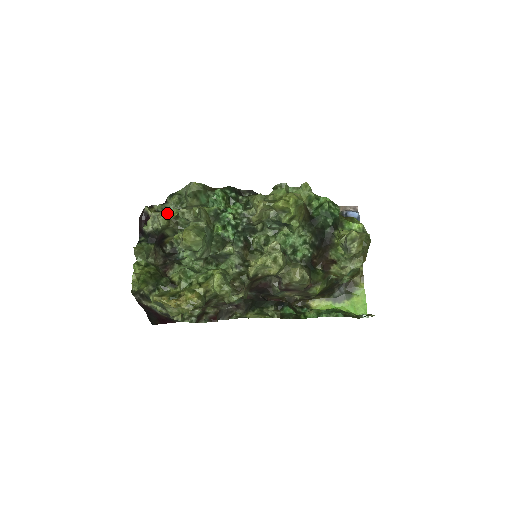
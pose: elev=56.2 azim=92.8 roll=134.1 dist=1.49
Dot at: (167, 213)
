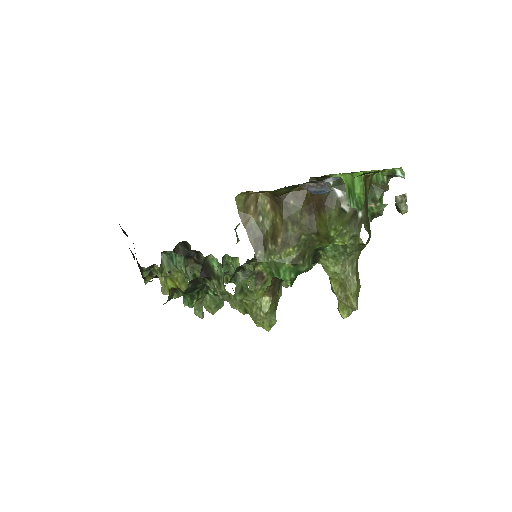
Dot at: occluded
